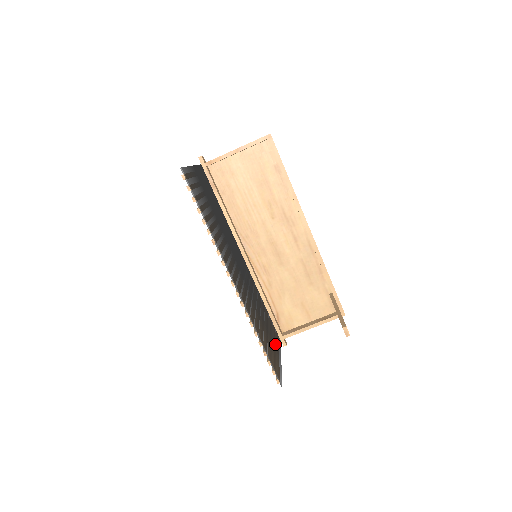
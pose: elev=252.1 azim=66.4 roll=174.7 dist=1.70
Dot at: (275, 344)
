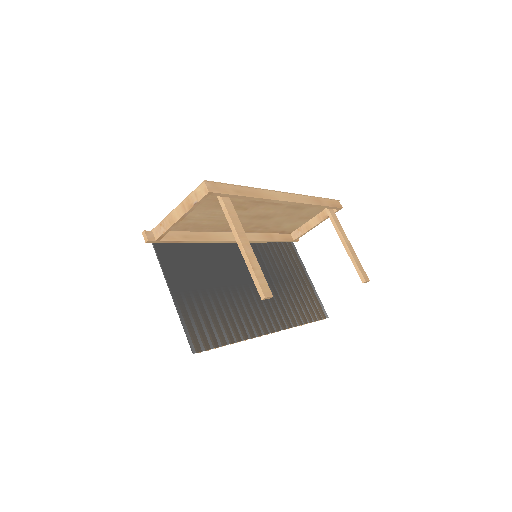
Dot at: (300, 273)
